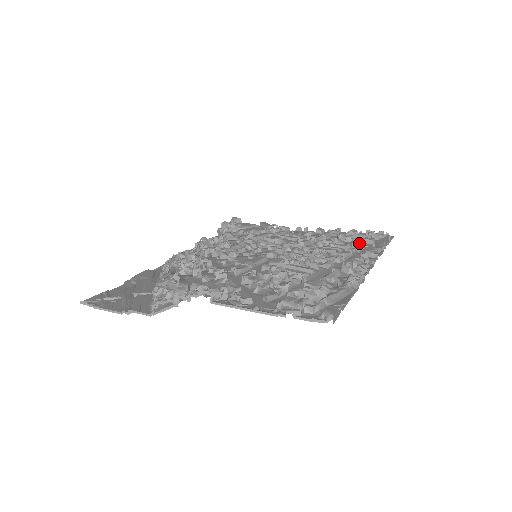
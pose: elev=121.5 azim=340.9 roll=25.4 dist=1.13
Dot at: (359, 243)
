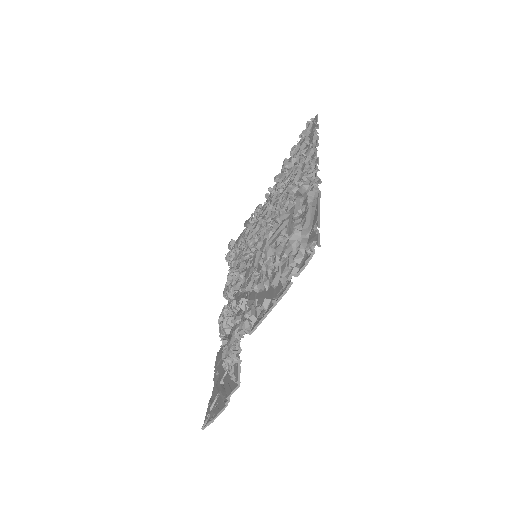
Dot at: (300, 154)
